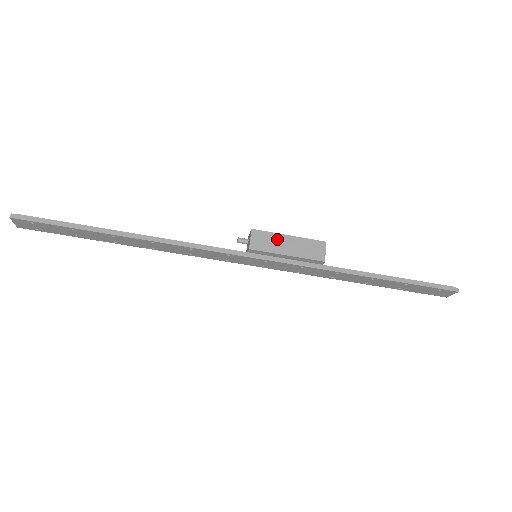
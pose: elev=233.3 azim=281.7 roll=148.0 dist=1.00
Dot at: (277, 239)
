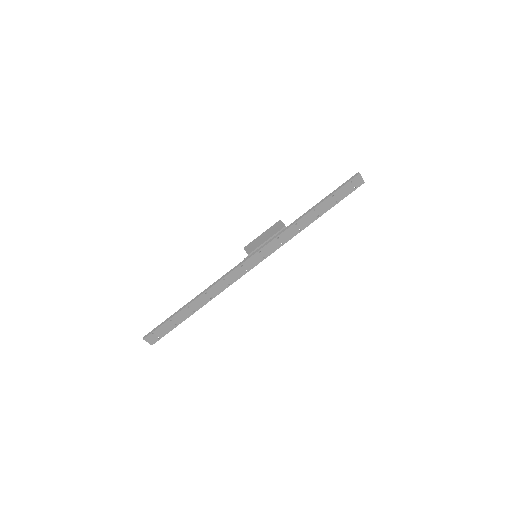
Dot at: (257, 240)
